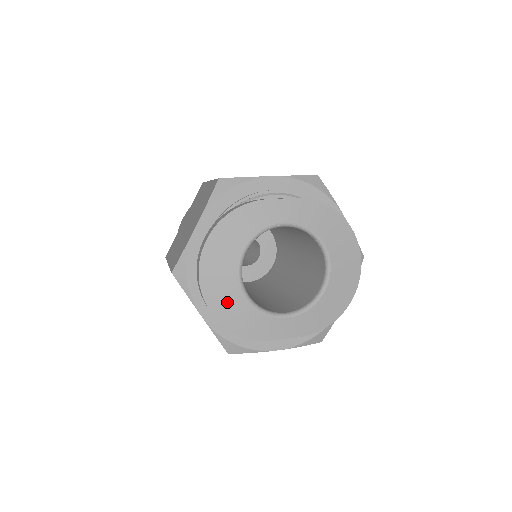
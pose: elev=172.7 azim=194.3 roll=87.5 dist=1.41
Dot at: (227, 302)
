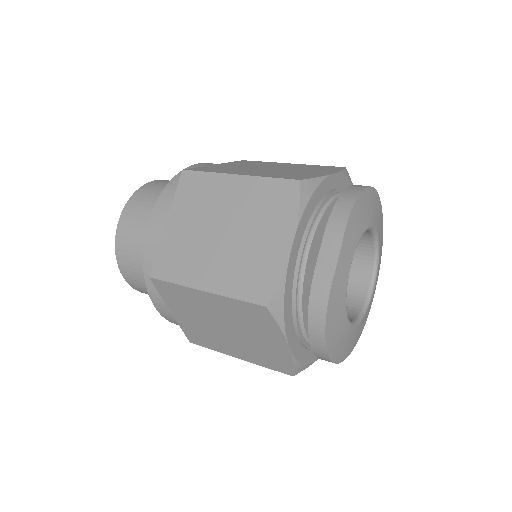
Dot at: (353, 340)
